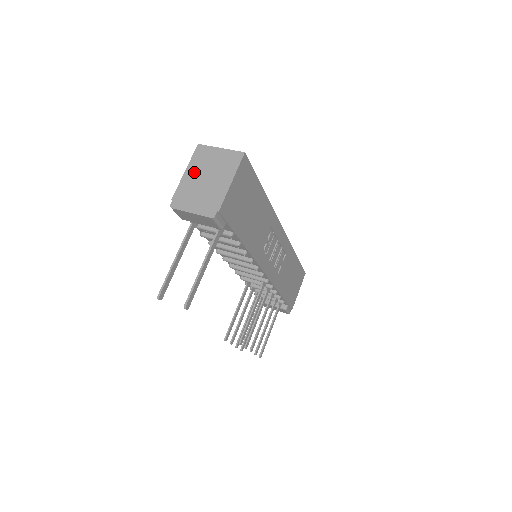
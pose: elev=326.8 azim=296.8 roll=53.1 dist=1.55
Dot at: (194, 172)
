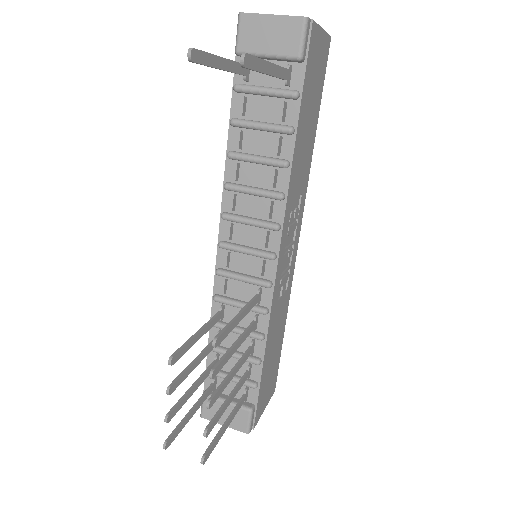
Dot at: occluded
